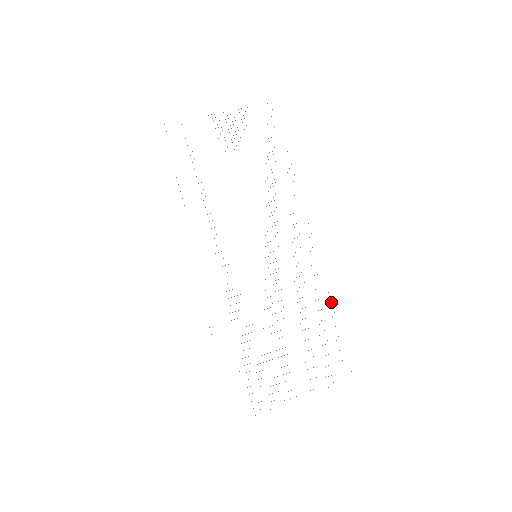
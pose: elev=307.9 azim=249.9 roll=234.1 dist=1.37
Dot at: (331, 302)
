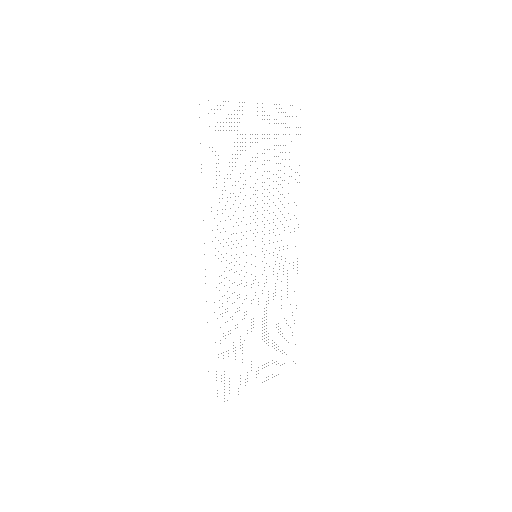
Dot at: occluded
